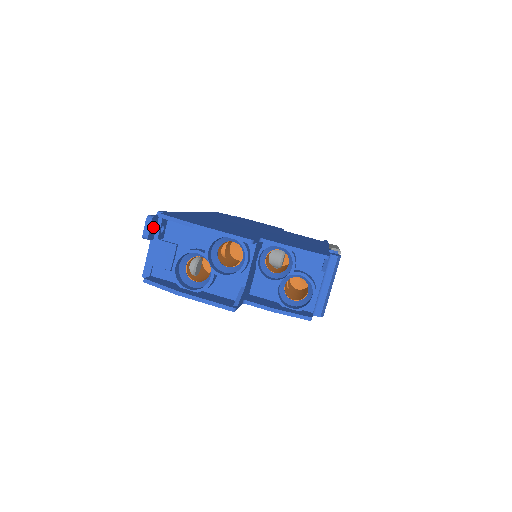
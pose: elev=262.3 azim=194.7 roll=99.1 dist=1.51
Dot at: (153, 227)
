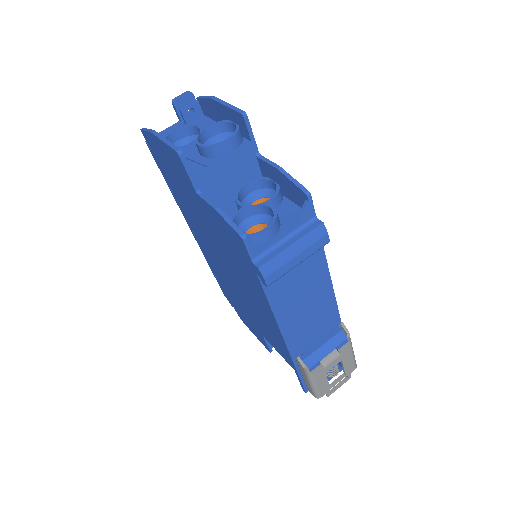
Dot at: (186, 103)
